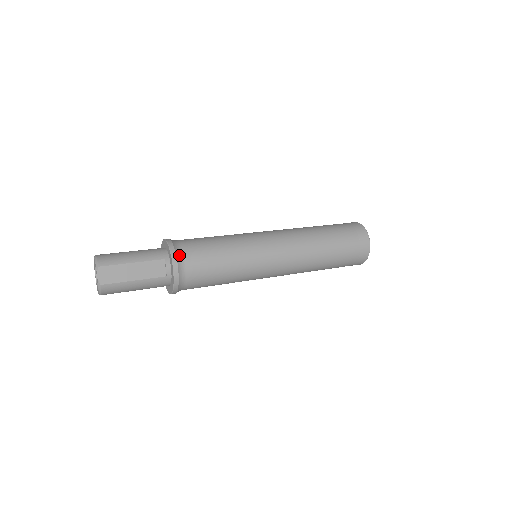
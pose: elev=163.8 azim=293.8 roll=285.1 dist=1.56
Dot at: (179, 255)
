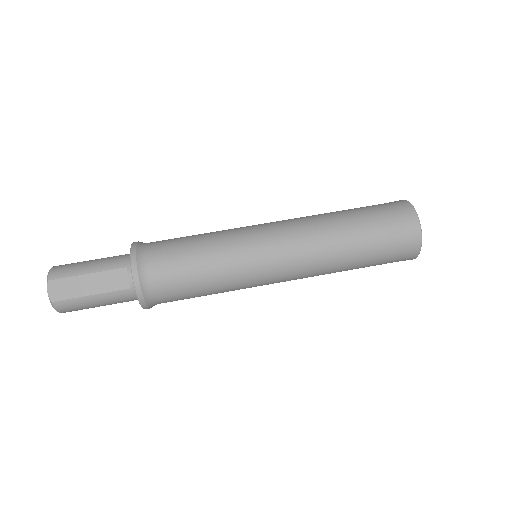
Dot at: (141, 261)
